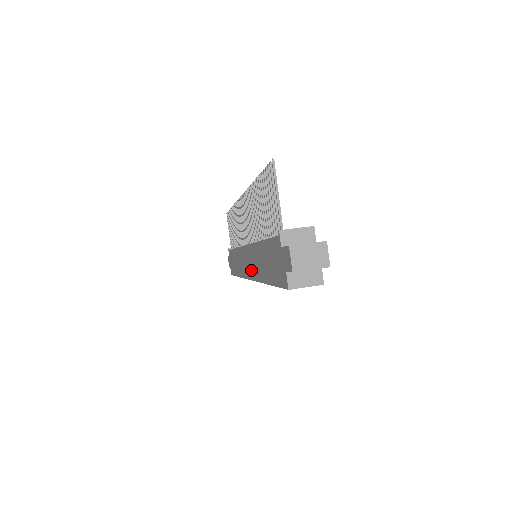
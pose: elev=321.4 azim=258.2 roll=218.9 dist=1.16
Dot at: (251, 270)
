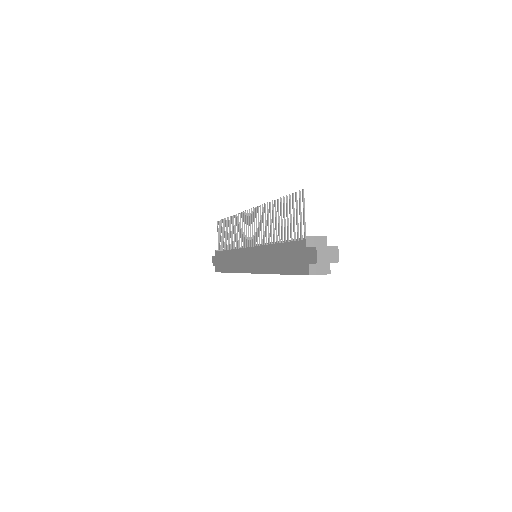
Dot at: (255, 266)
